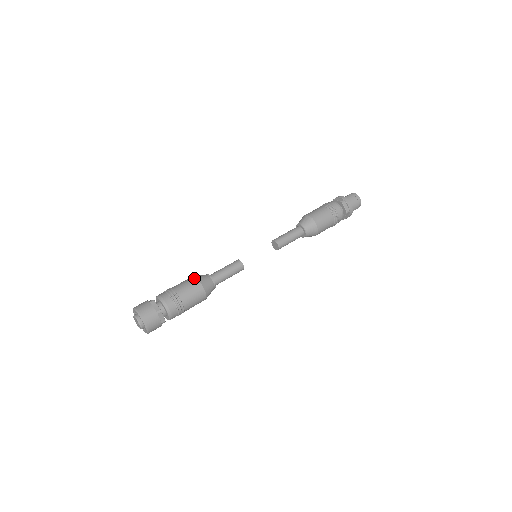
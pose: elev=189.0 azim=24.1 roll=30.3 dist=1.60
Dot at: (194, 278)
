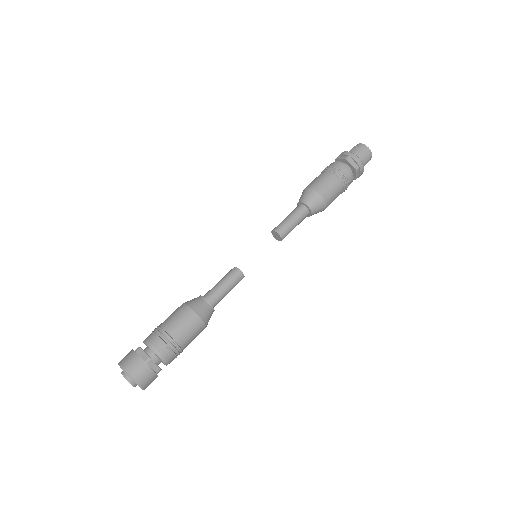
Dot at: (183, 306)
